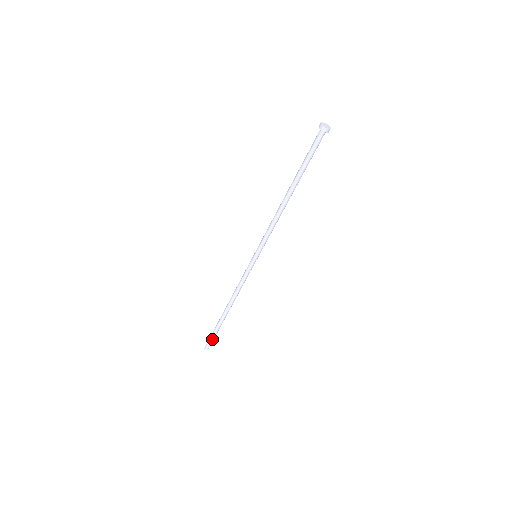
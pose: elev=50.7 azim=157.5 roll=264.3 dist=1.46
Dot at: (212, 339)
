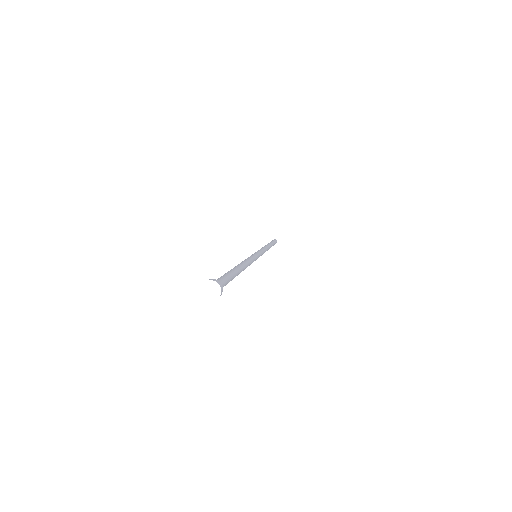
Dot at: occluded
